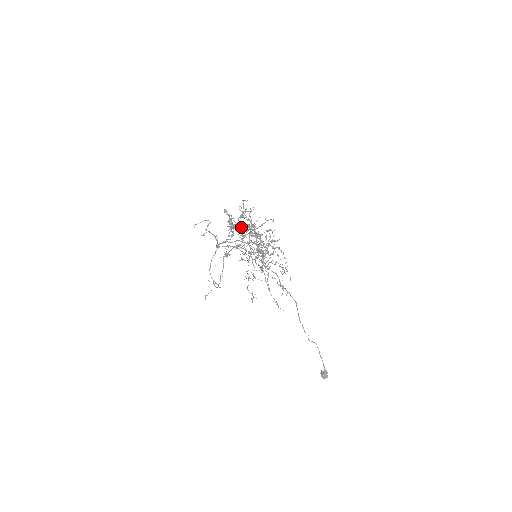
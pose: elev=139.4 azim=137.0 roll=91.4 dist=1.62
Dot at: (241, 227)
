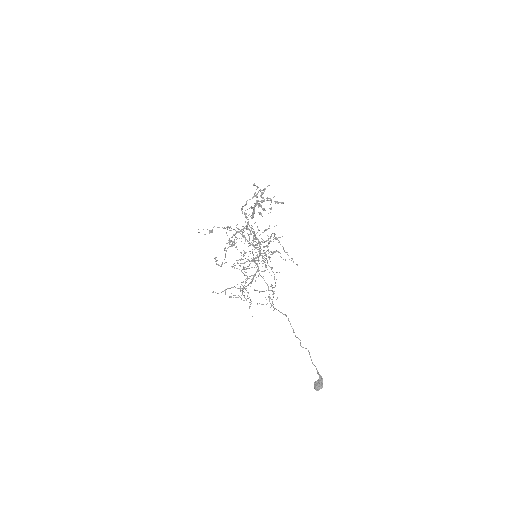
Dot at: (247, 229)
